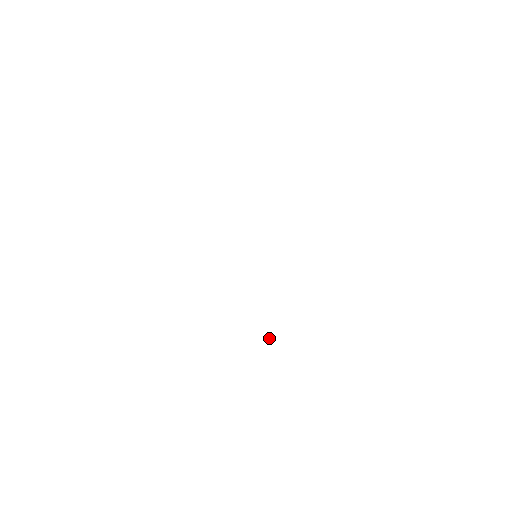
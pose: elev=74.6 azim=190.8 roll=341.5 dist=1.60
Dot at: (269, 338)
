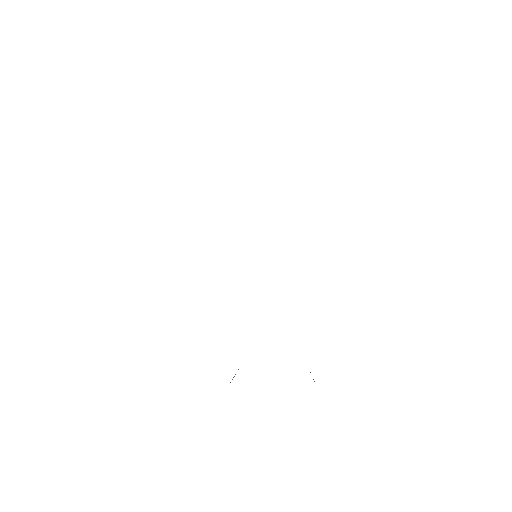
Dot at: (235, 374)
